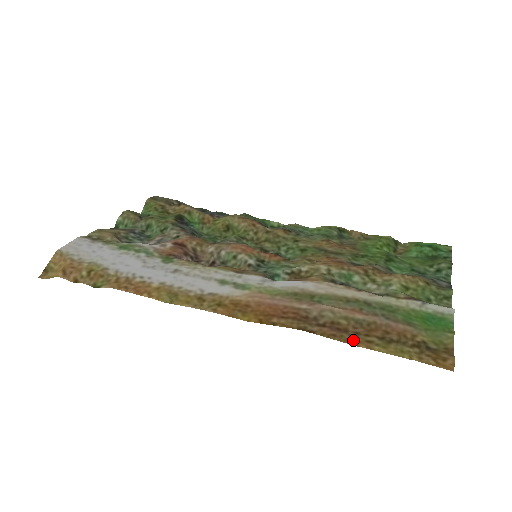
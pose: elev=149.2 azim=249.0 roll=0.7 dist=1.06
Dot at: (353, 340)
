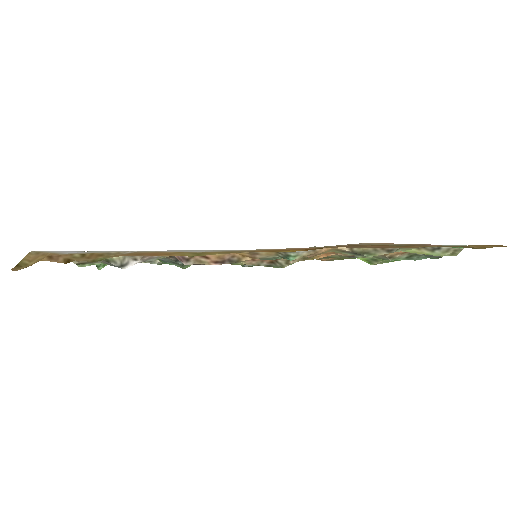
Dot at: occluded
